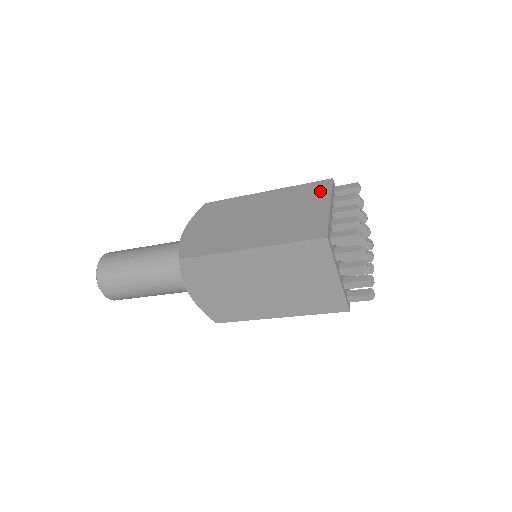
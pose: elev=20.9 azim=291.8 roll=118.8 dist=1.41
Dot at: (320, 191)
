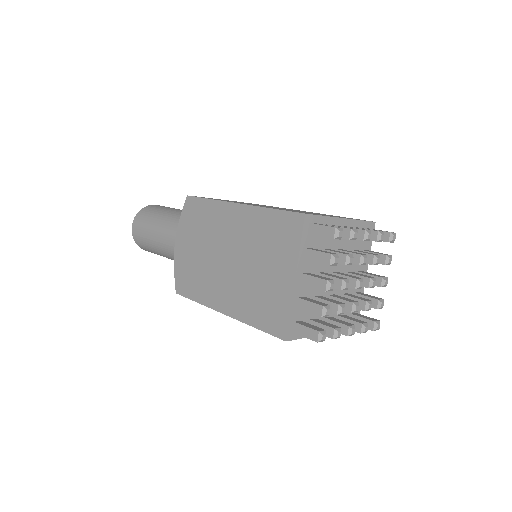
Dot at: (288, 239)
